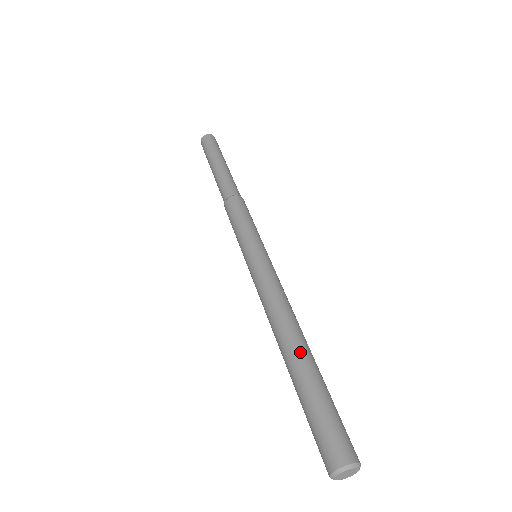
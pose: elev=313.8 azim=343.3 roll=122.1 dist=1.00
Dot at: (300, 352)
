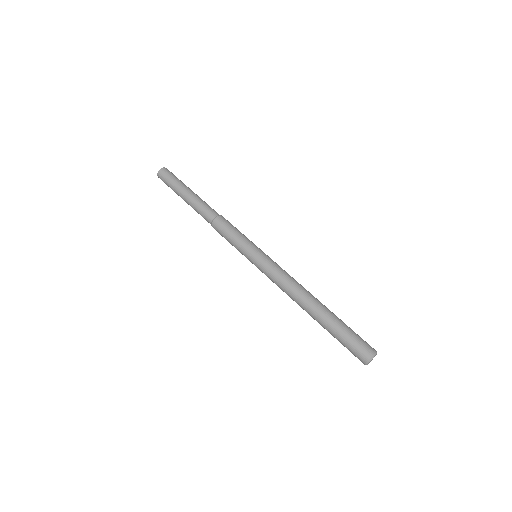
Dot at: (315, 313)
